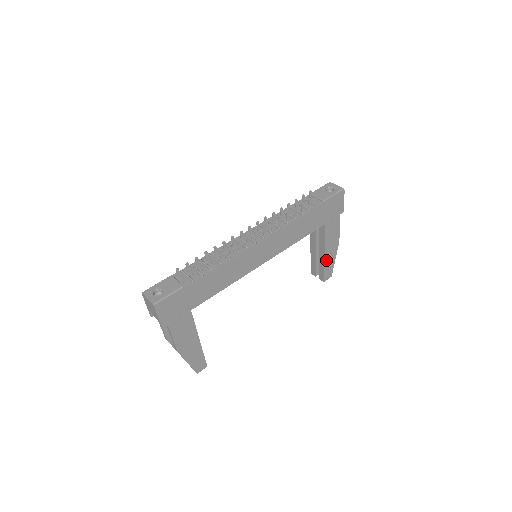
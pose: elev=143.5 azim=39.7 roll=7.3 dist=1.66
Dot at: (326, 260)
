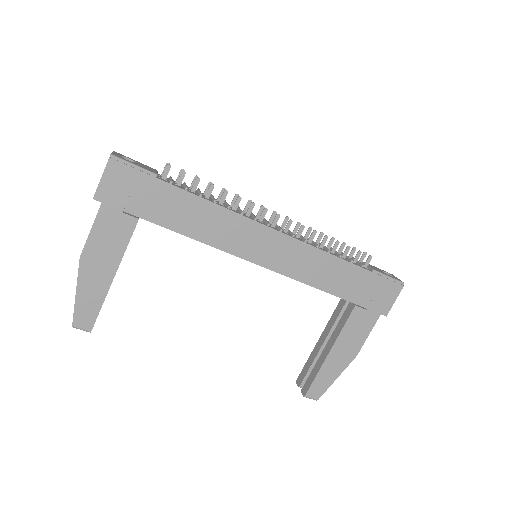
Dot at: (326, 363)
